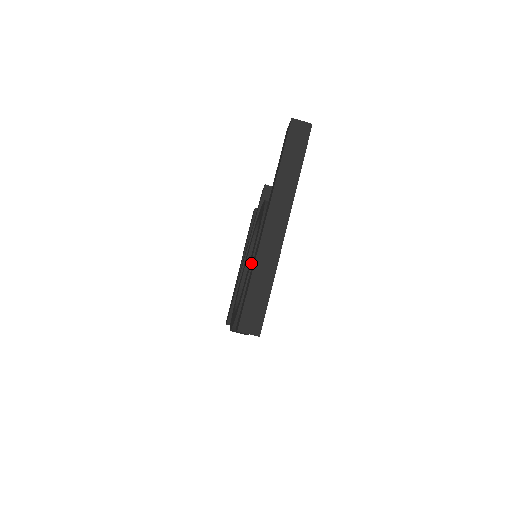
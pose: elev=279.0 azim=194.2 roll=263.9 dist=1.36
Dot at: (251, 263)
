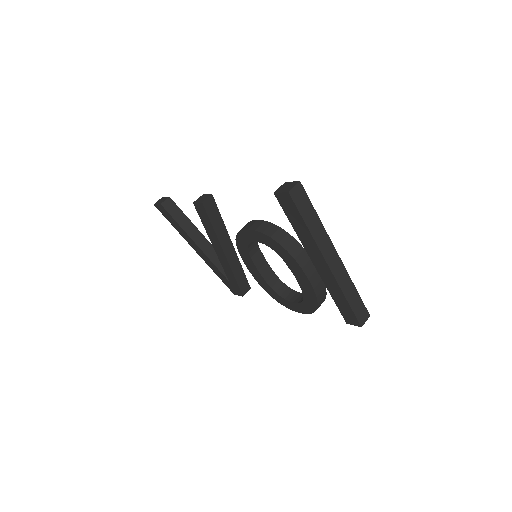
Dot at: (310, 282)
